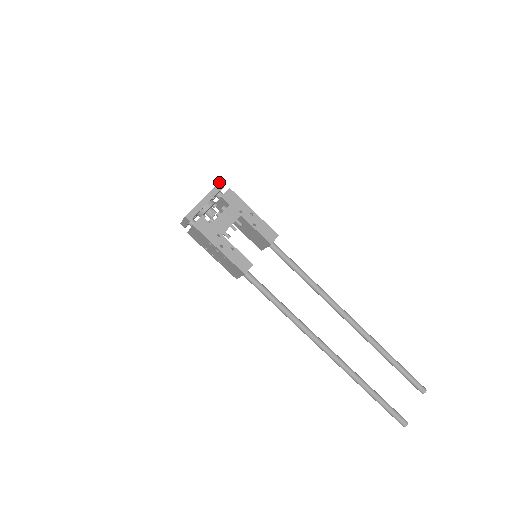
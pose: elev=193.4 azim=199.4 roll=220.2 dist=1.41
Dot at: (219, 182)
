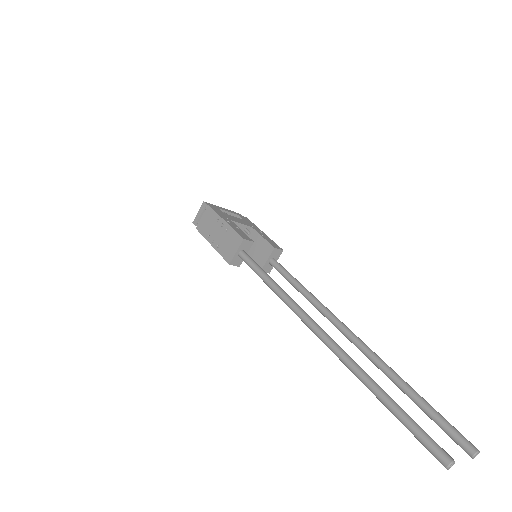
Dot at: occluded
